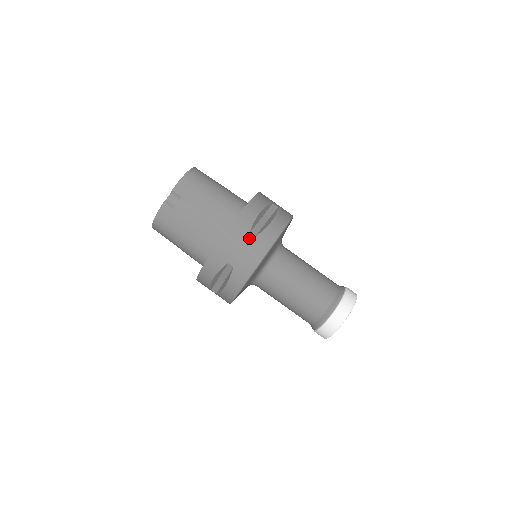
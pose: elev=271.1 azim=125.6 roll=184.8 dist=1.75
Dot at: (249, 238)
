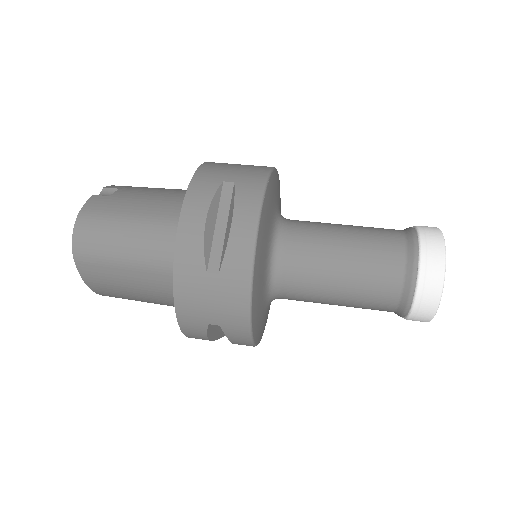
Dot at: (239, 164)
